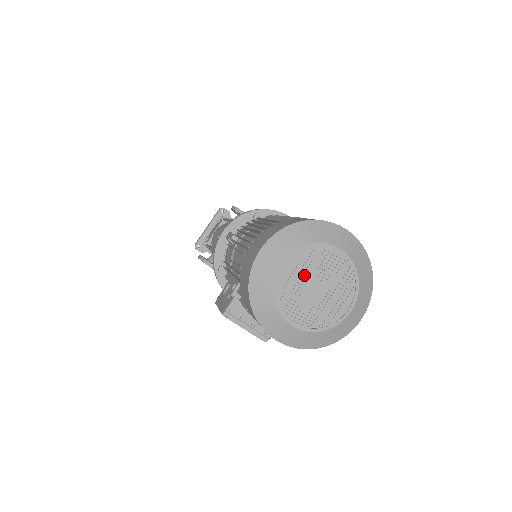
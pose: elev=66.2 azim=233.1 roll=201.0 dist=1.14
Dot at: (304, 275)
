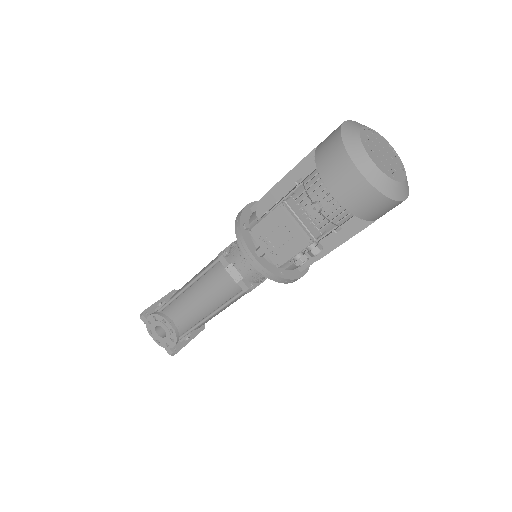
Dot at: (375, 143)
